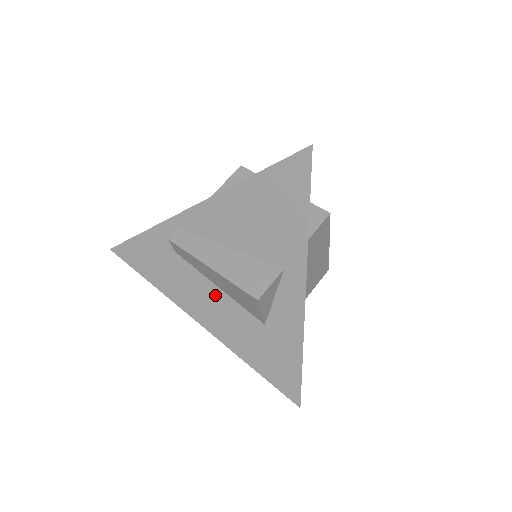
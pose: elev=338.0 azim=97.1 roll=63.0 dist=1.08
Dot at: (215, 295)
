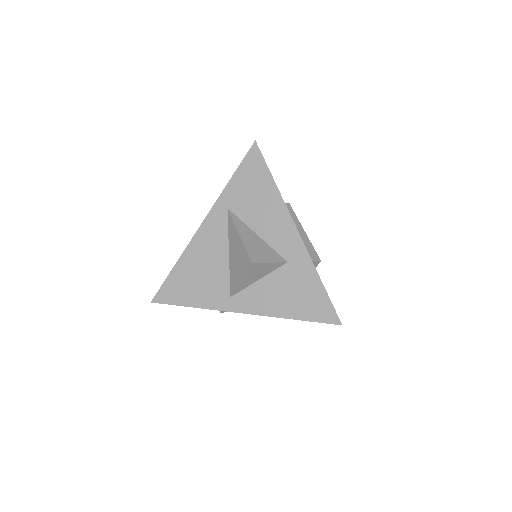
Dot at: occluded
